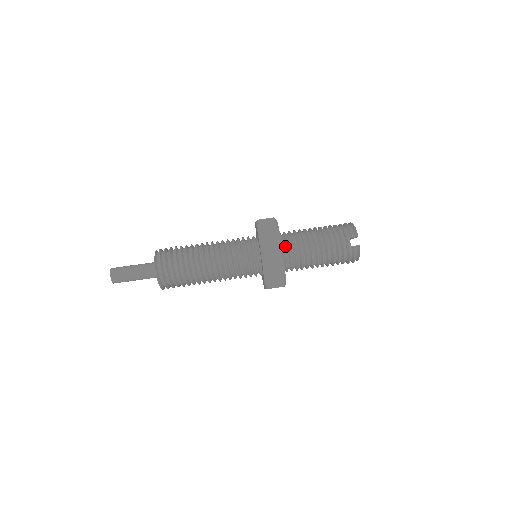
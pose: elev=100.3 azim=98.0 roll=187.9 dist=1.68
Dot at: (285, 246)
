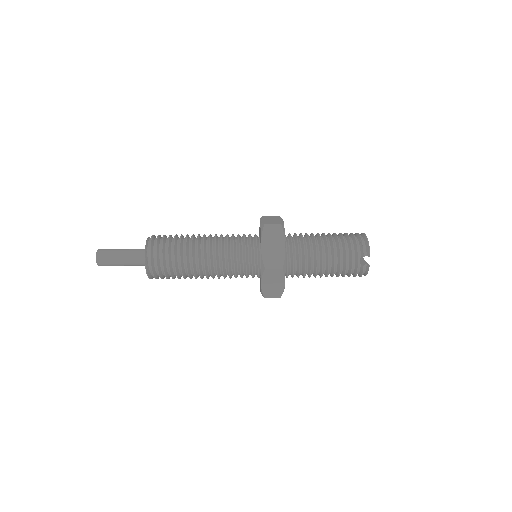
Dot at: (289, 255)
